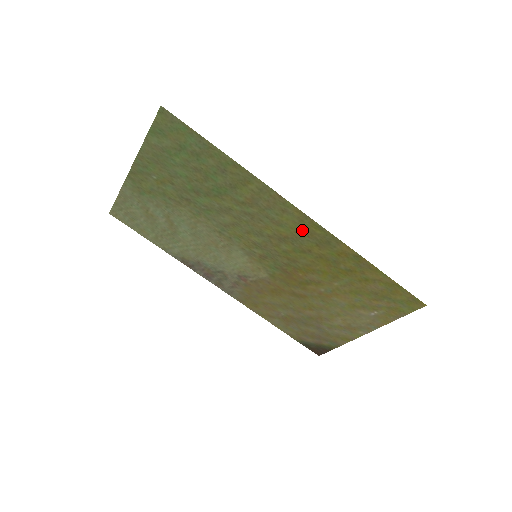
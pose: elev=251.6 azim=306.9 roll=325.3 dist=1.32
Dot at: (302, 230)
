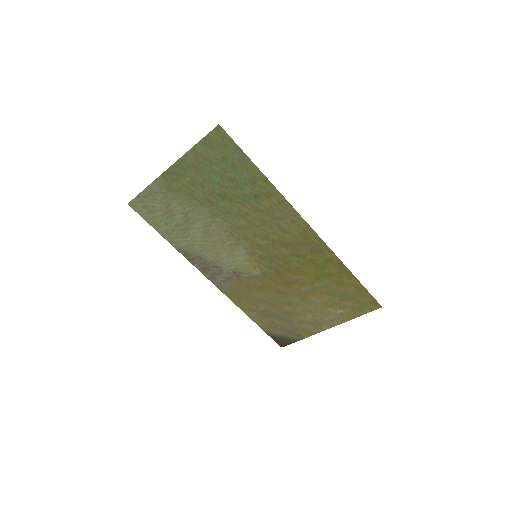
Dot at: (303, 239)
